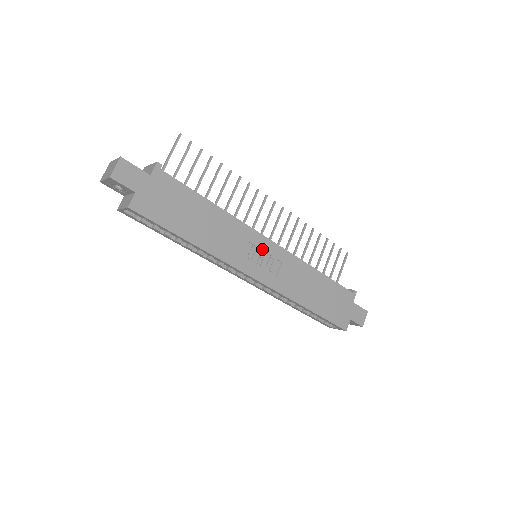
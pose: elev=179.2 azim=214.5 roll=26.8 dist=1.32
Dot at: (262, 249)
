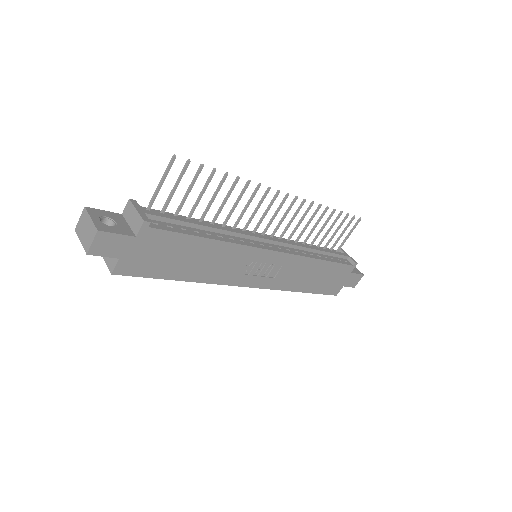
Dot at: (263, 261)
